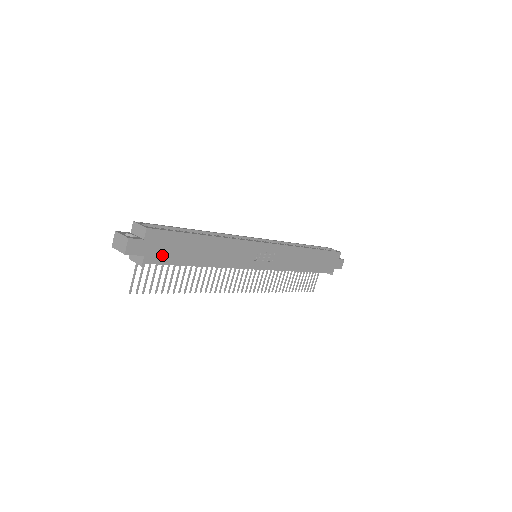
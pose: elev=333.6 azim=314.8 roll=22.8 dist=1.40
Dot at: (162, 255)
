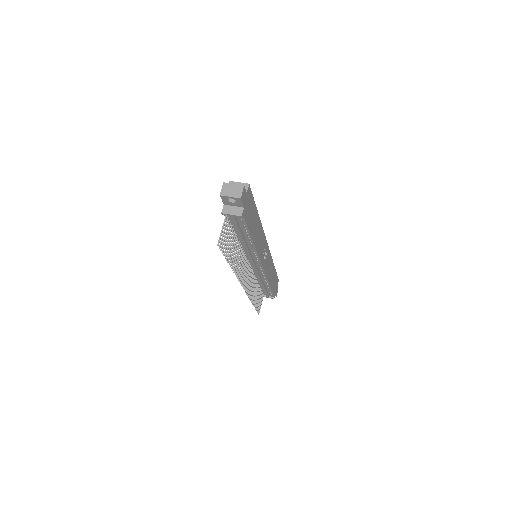
Dot at: (247, 214)
